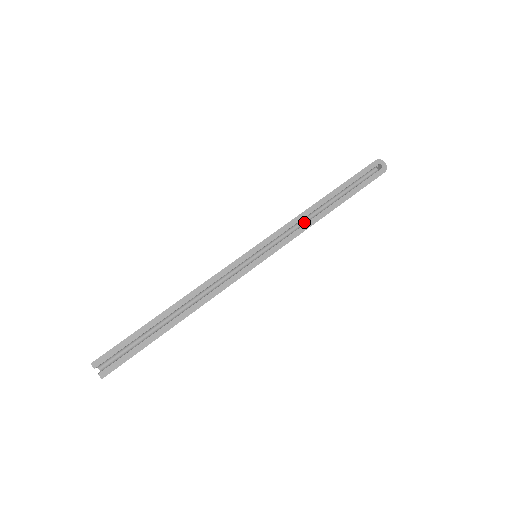
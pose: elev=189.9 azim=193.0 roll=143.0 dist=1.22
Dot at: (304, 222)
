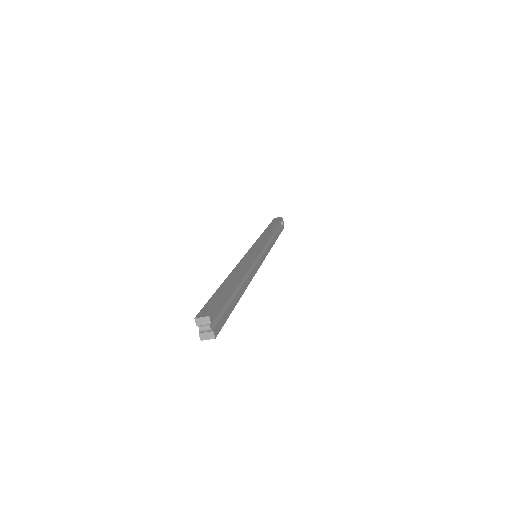
Dot at: (269, 242)
